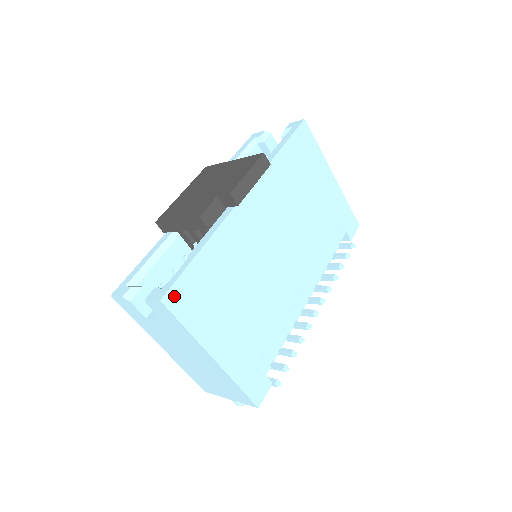
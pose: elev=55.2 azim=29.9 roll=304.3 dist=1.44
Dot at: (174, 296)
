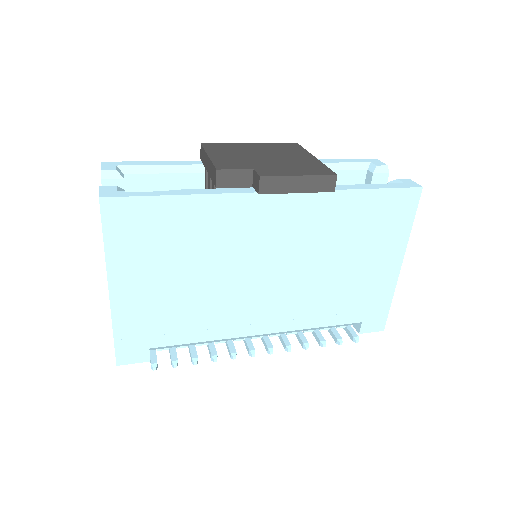
Dot at: (117, 207)
